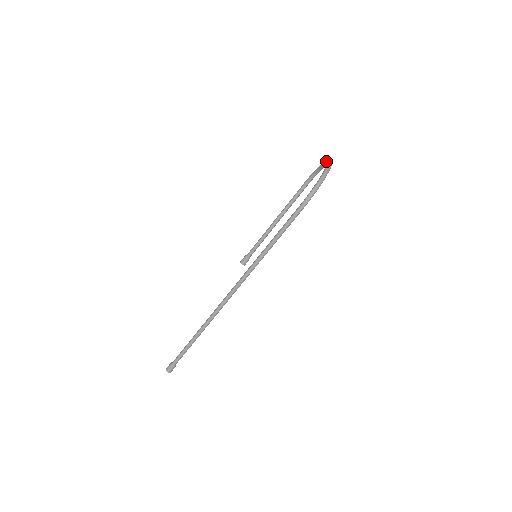
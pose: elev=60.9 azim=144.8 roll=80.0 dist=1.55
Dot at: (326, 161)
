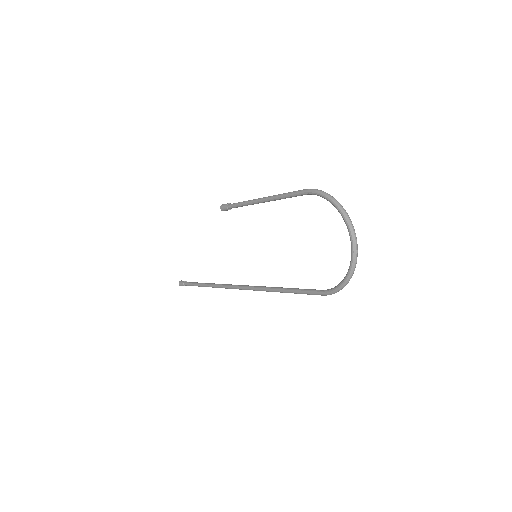
Dot at: occluded
